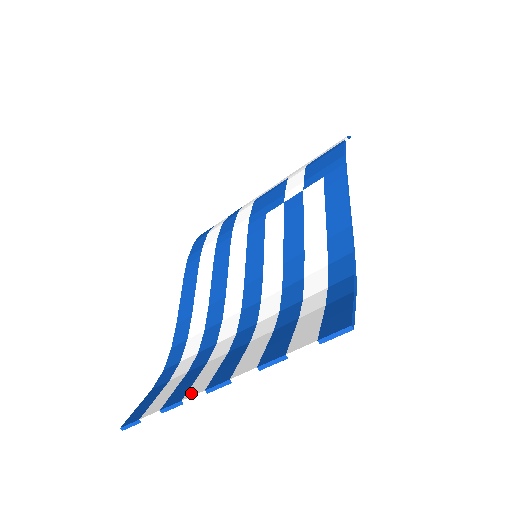
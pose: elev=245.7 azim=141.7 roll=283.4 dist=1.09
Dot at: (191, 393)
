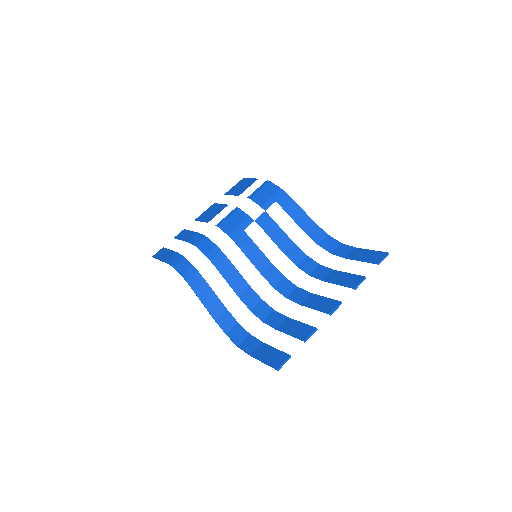
Dot at: (318, 322)
